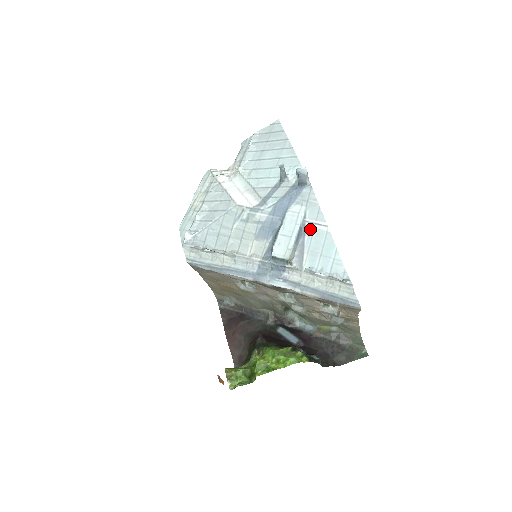
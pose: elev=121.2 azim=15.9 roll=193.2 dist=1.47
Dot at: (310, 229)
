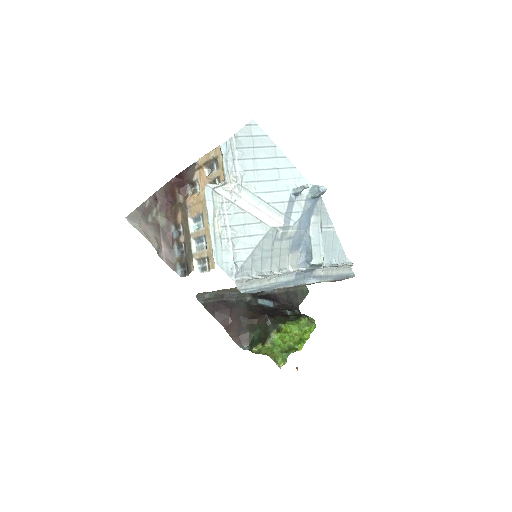
Dot at: (324, 233)
